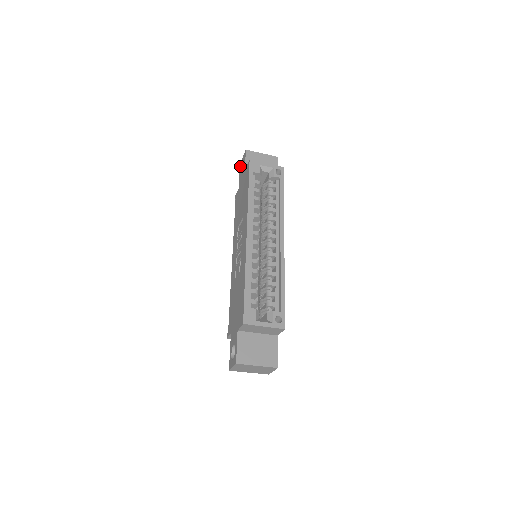
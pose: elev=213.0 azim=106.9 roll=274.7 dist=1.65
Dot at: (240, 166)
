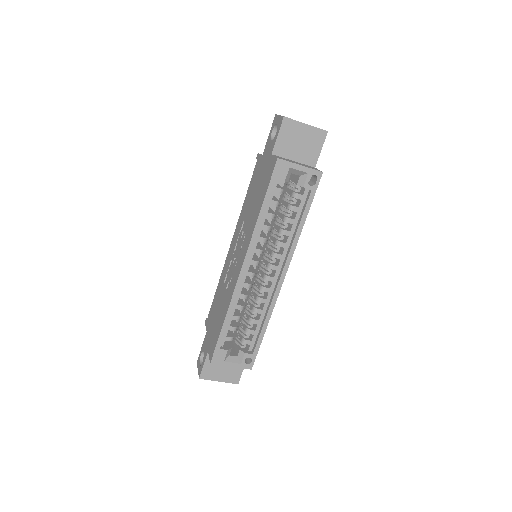
Dot at: (274, 122)
